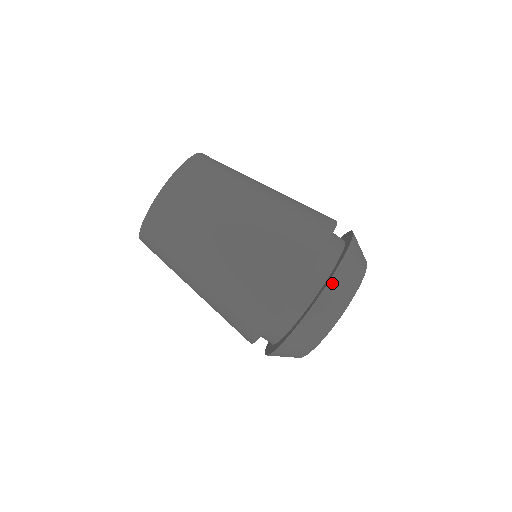
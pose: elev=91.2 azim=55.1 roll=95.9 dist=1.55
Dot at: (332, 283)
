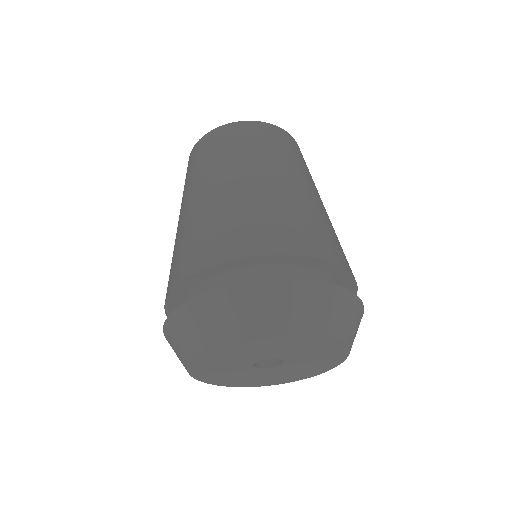
Dot at: (342, 293)
